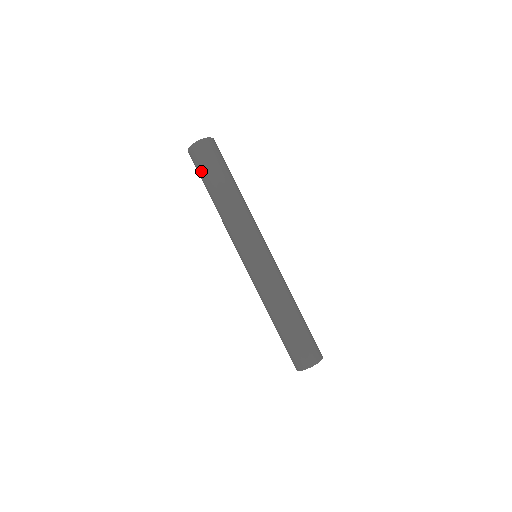
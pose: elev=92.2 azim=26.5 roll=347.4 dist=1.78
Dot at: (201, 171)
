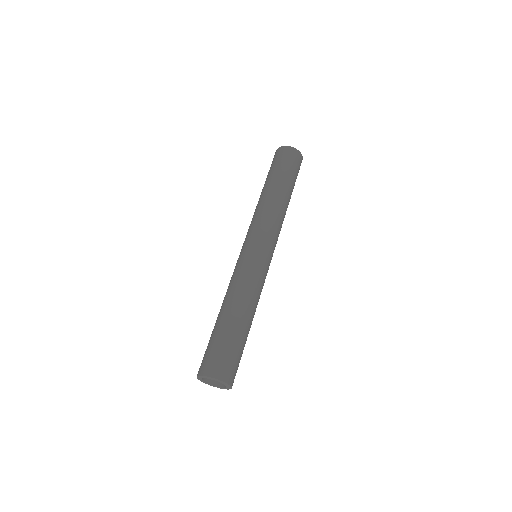
Dot at: (270, 168)
